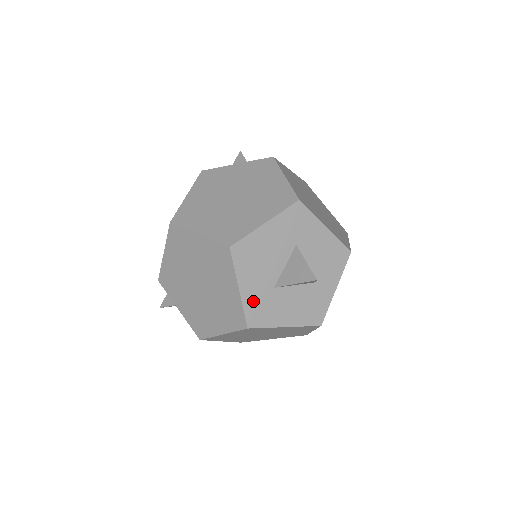
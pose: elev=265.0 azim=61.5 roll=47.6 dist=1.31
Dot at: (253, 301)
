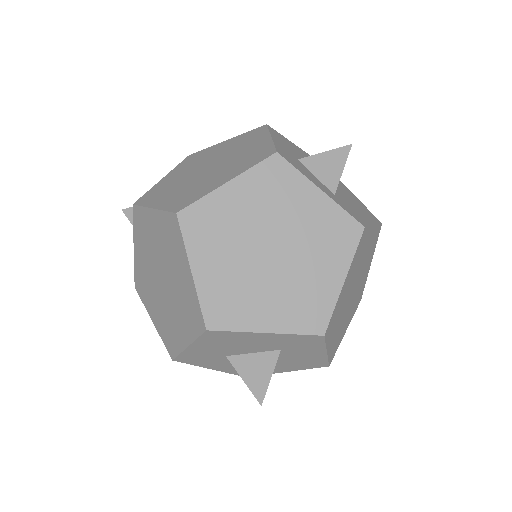
Dot at: (195, 354)
